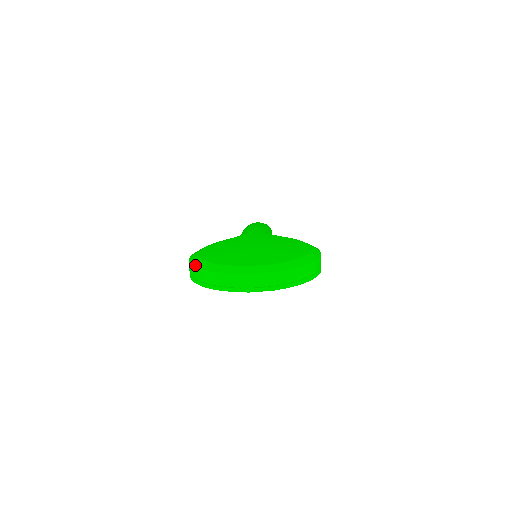
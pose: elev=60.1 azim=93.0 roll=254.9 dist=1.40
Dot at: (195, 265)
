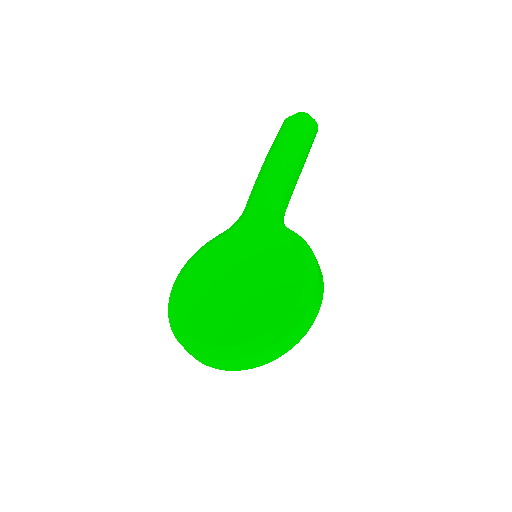
Dot at: (169, 319)
